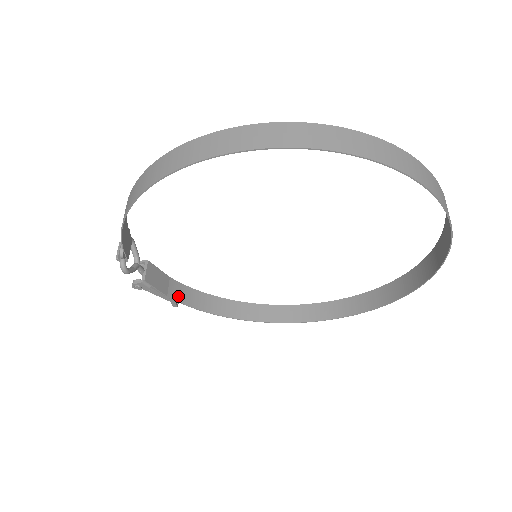
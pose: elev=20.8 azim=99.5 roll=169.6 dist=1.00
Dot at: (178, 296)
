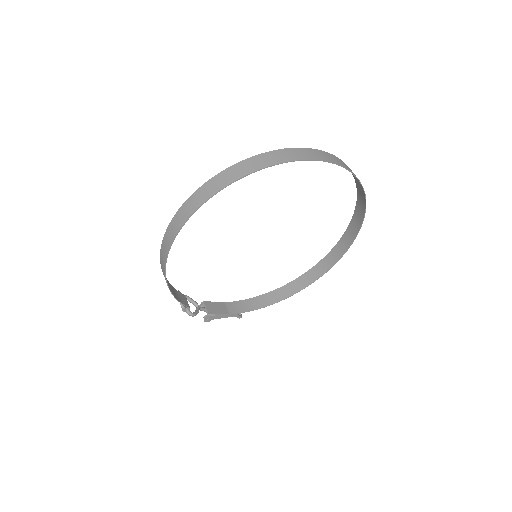
Dot at: (237, 310)
